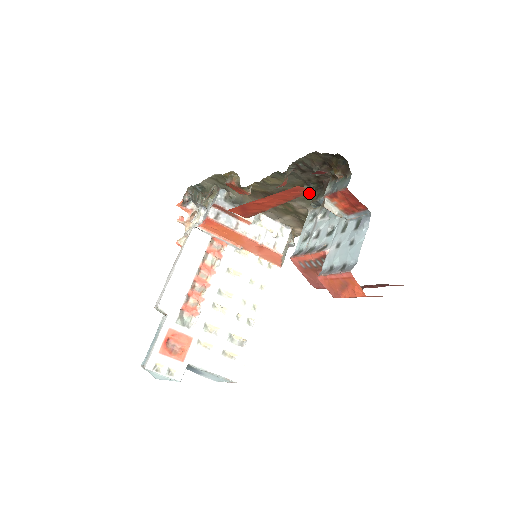
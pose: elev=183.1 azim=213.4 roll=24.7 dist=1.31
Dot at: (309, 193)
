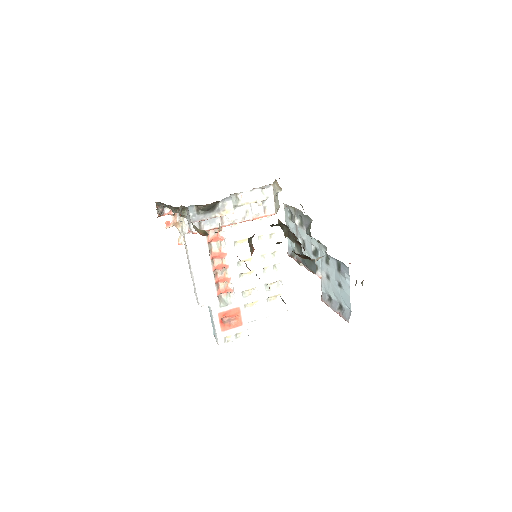
Dot at: (278, 221)
